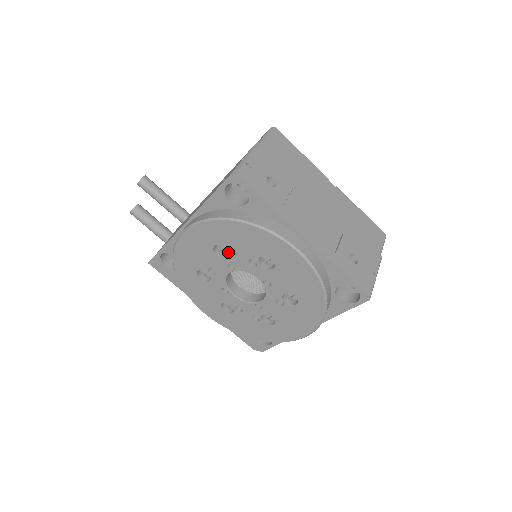
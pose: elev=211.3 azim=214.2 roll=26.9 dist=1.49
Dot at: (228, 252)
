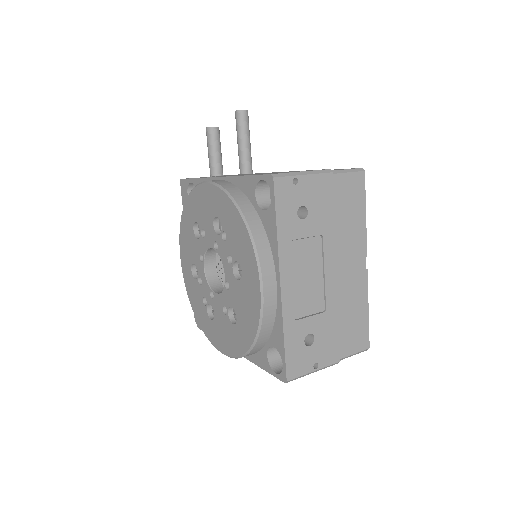
Dot at: (221, 232)
